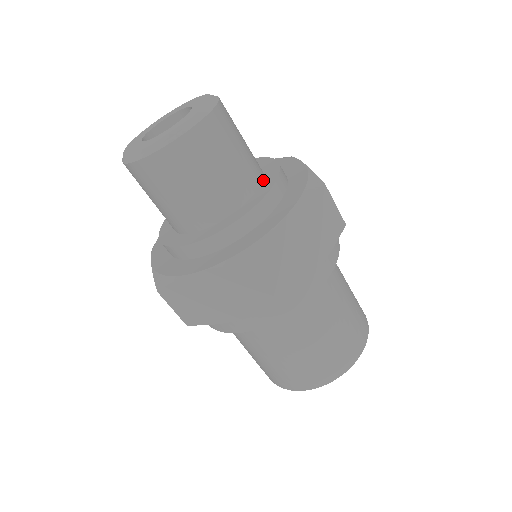
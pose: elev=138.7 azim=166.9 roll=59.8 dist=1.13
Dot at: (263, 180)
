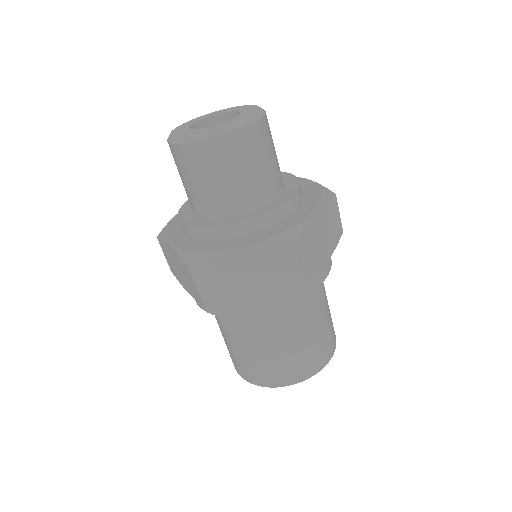
Dot at: (284, 184)
